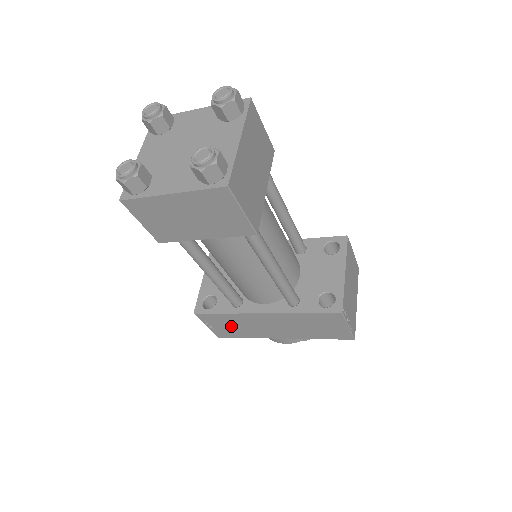
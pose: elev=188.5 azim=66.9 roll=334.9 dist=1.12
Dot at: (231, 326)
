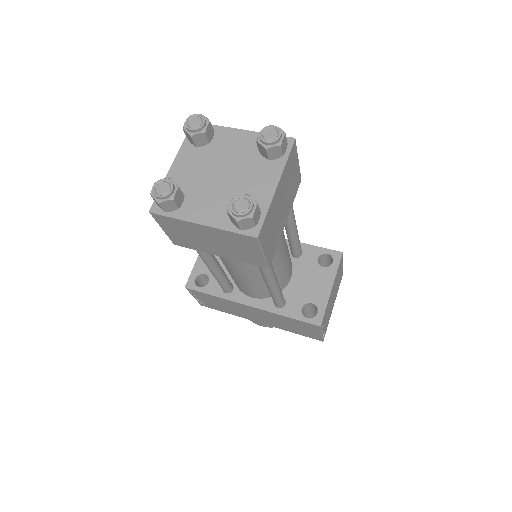
Dot at: (216, 303)
